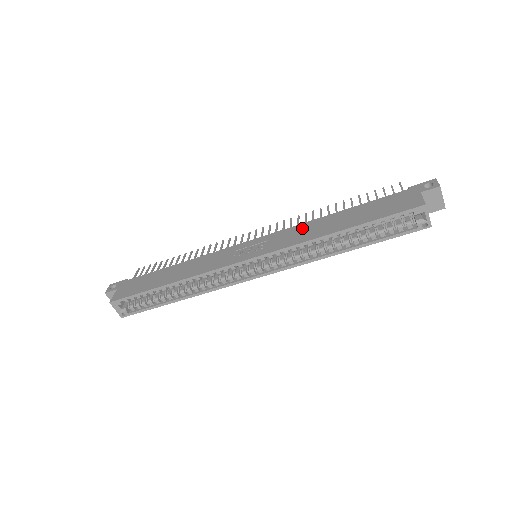
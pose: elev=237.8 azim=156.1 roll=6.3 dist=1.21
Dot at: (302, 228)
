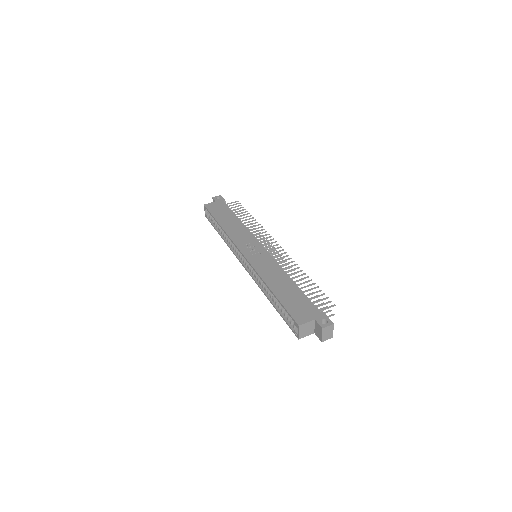
Dot at: (275, 268)
